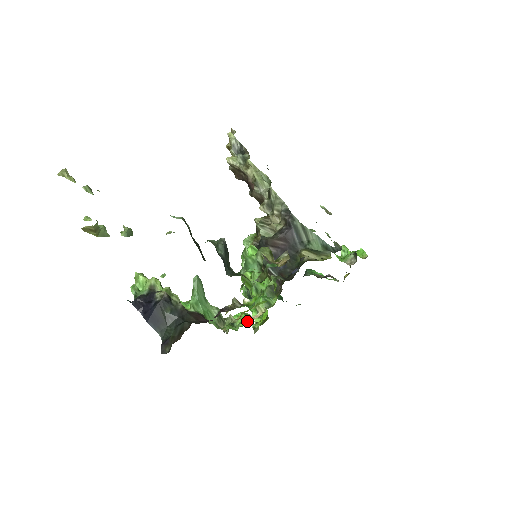
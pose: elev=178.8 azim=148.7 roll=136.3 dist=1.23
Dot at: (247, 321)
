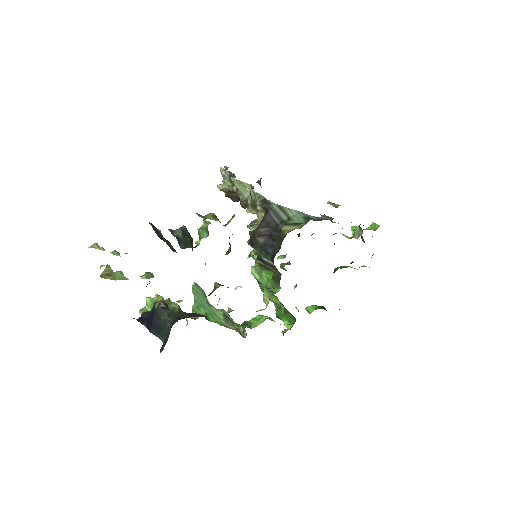
Dot at: (262, 320)
